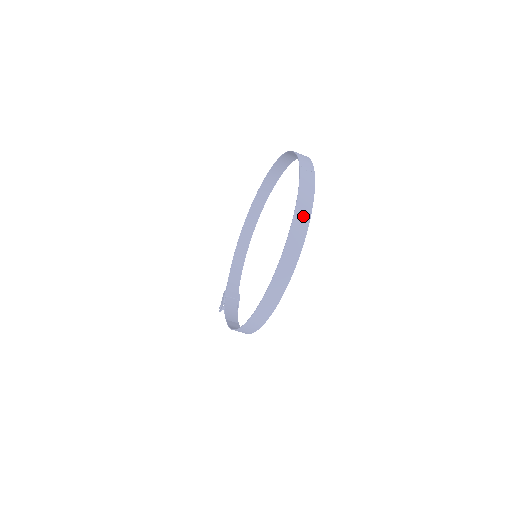
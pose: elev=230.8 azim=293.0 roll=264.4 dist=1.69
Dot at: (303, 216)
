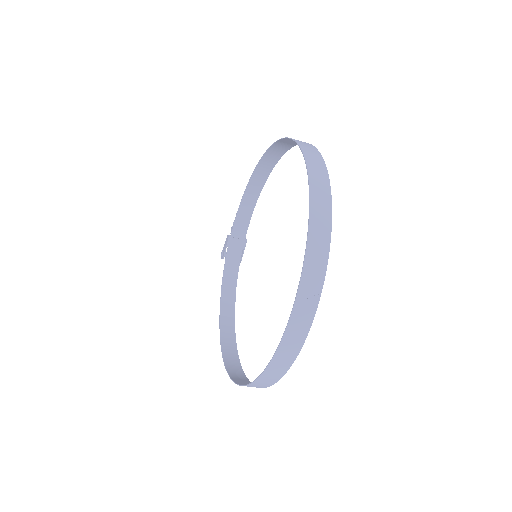
Dot at: (283, 362)
